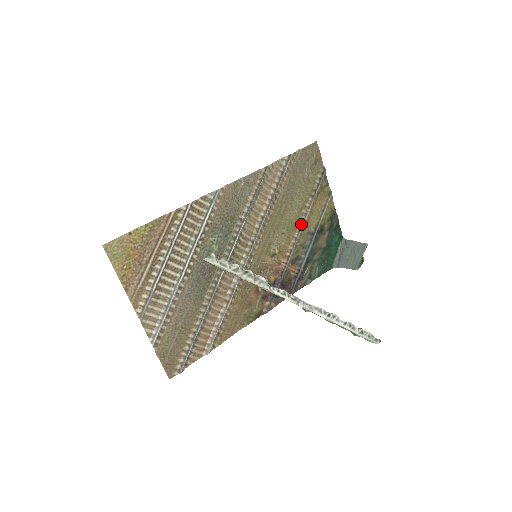
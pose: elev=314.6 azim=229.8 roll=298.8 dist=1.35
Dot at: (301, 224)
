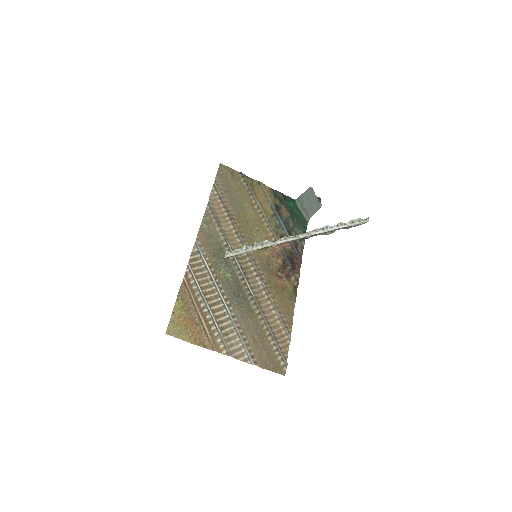
Dot at: (262, 215)
